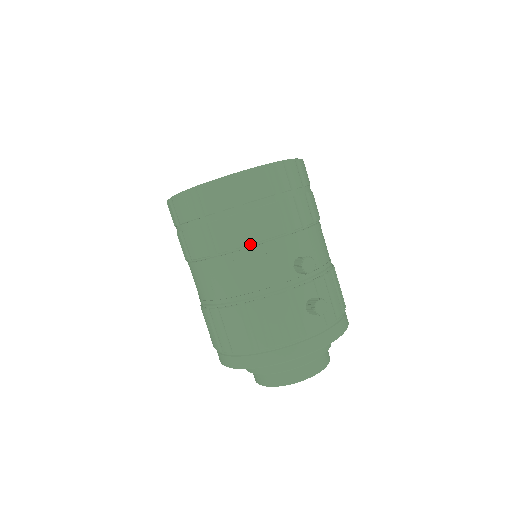
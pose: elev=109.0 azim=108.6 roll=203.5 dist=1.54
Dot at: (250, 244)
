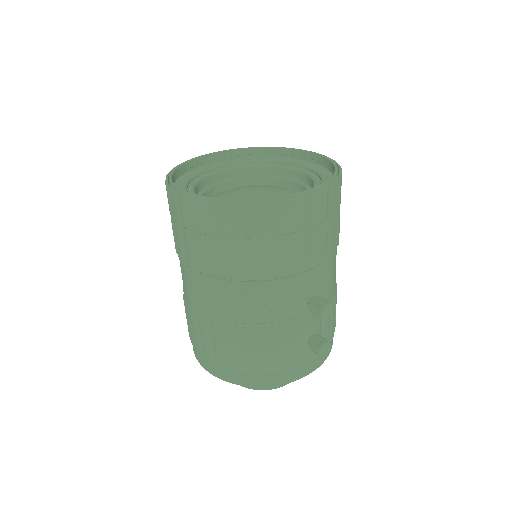
Dot at: (268, 278)
